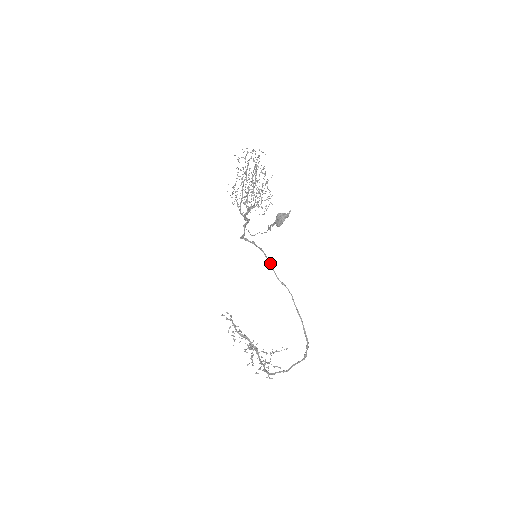
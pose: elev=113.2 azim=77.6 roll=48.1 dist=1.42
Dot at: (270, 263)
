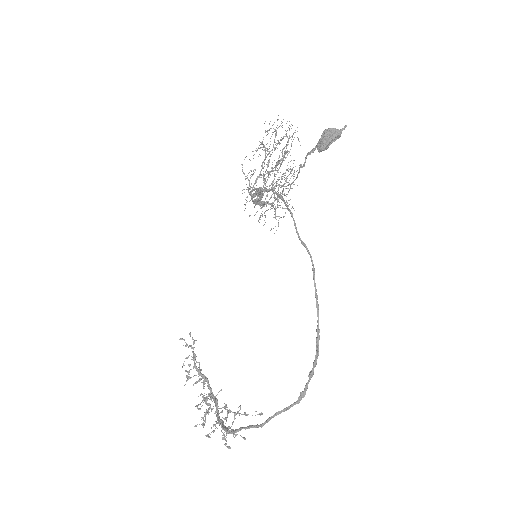
Dot at: (291, 212)
